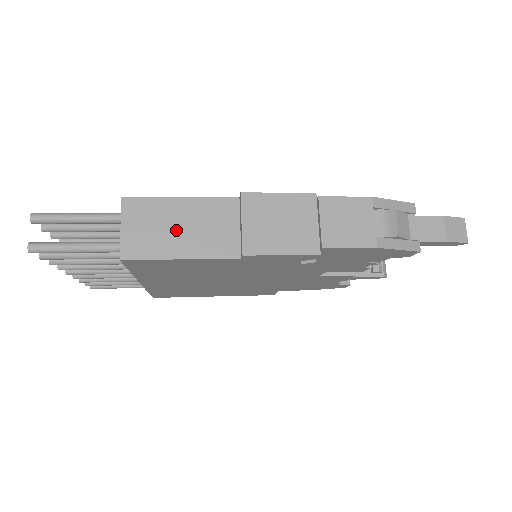
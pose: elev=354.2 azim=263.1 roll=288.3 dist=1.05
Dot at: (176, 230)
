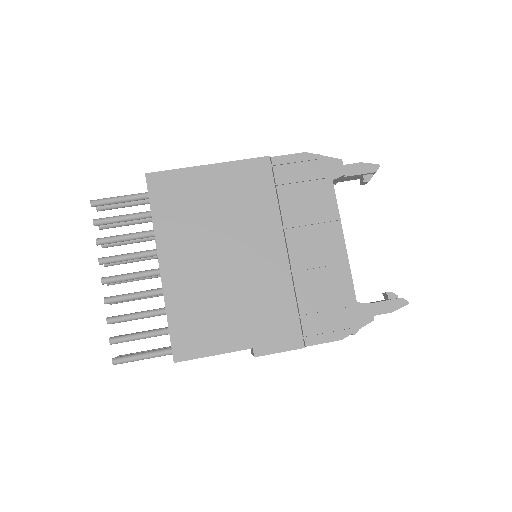
Dot at: occluded
